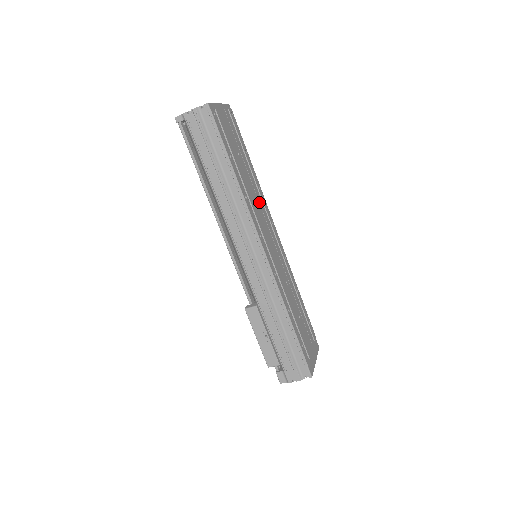
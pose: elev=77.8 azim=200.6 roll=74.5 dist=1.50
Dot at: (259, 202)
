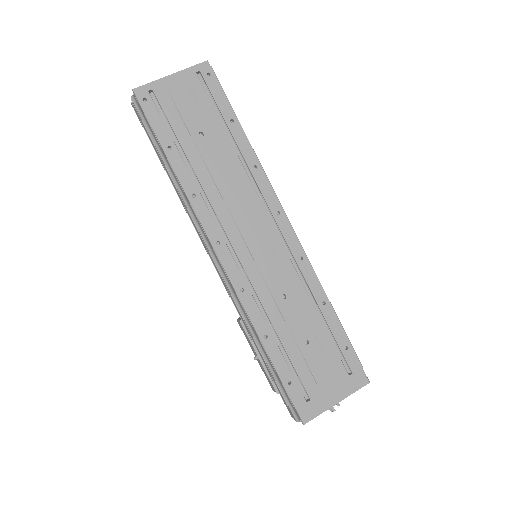
Dot at: (242, 190)
